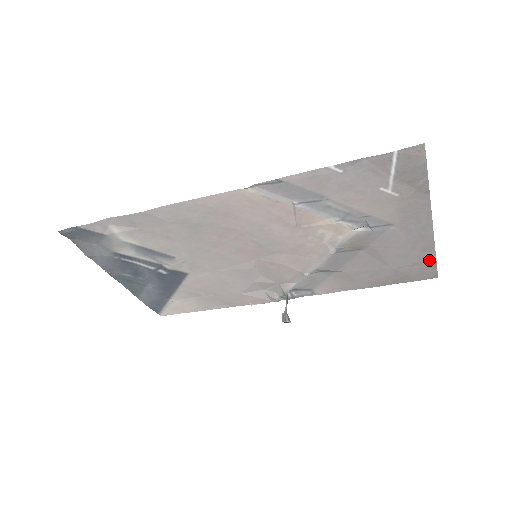
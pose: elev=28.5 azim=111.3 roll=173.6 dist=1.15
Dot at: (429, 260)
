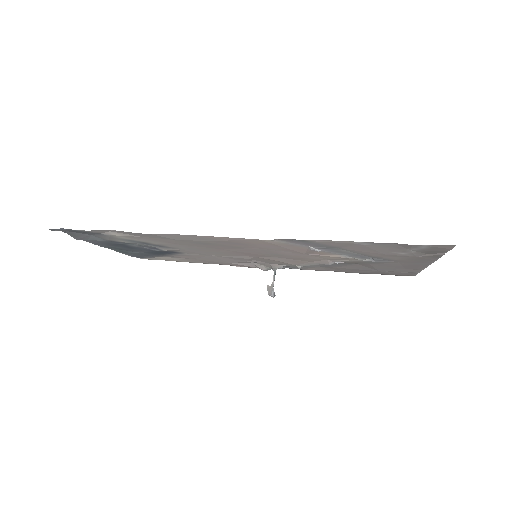
Dot at: (414, 271)
